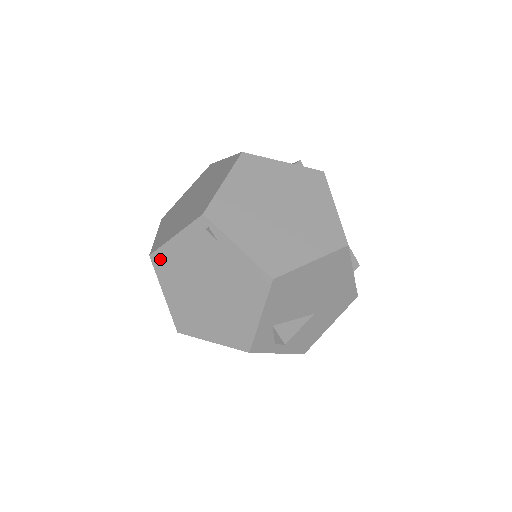
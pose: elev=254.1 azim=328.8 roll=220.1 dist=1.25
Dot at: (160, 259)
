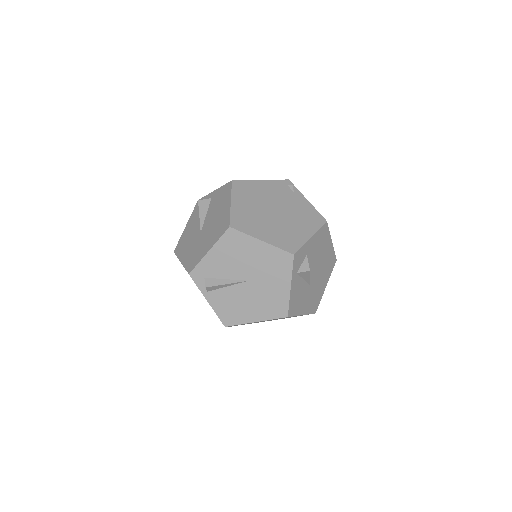
Dot at: (241, 185)
